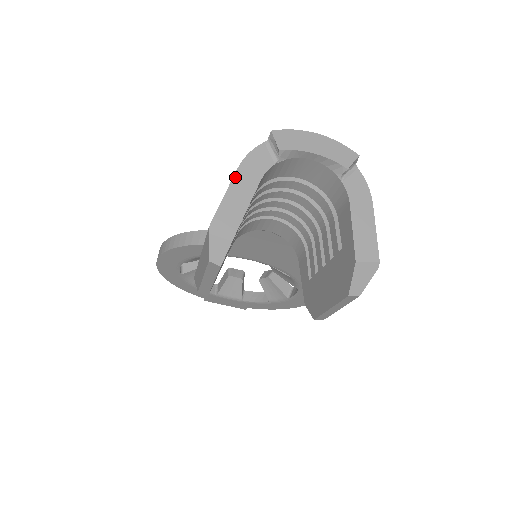
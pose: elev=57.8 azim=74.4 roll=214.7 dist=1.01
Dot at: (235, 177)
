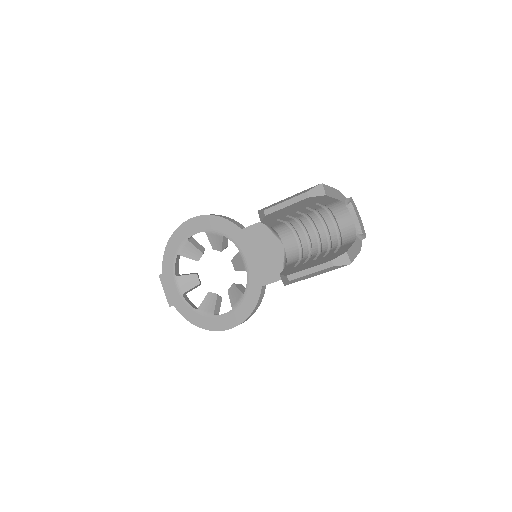
Dot at: (334, 189)
